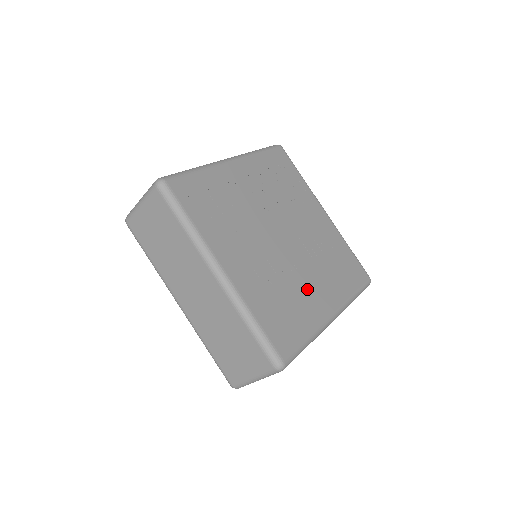
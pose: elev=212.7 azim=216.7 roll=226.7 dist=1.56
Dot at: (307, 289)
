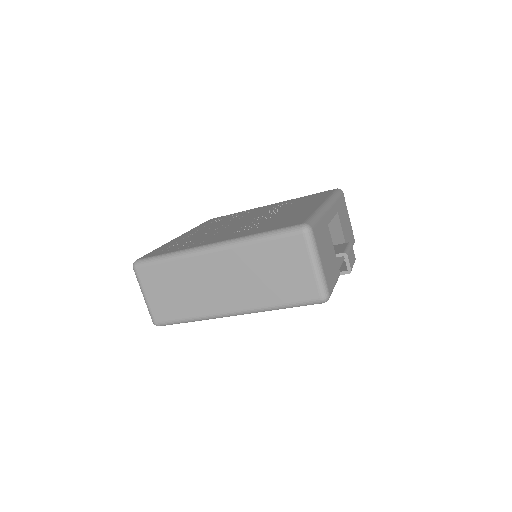
Dot at: occluded
